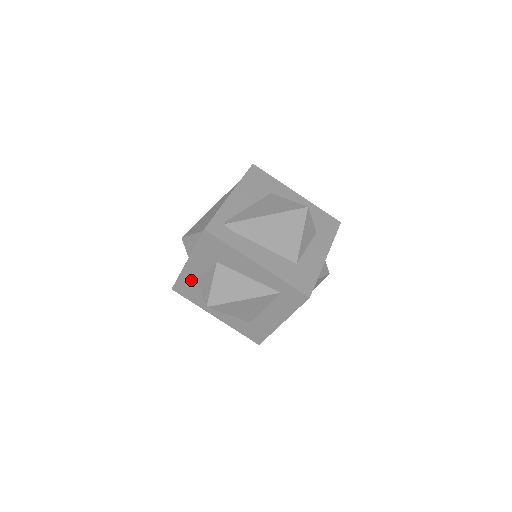
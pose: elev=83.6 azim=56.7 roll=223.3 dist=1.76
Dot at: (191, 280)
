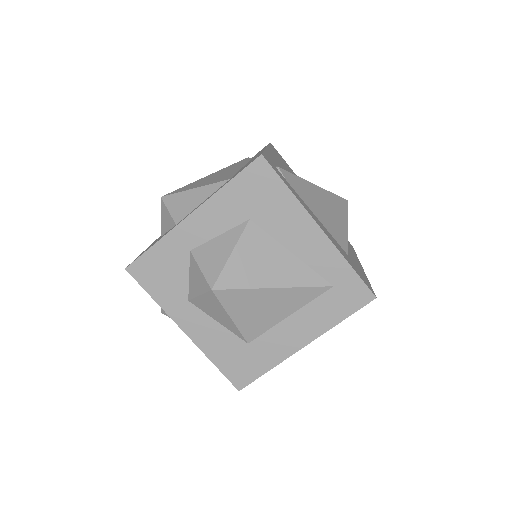
Dot at: (178, 252)
